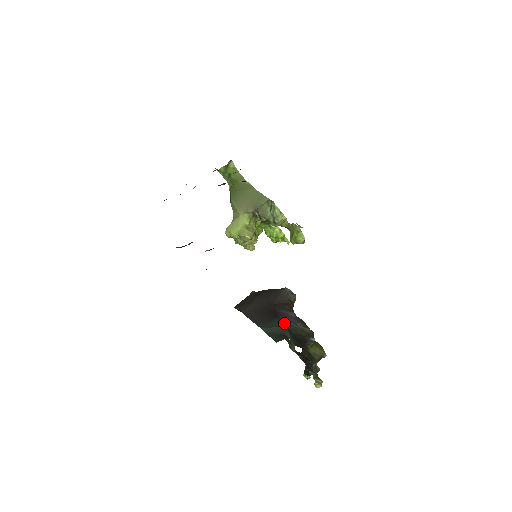
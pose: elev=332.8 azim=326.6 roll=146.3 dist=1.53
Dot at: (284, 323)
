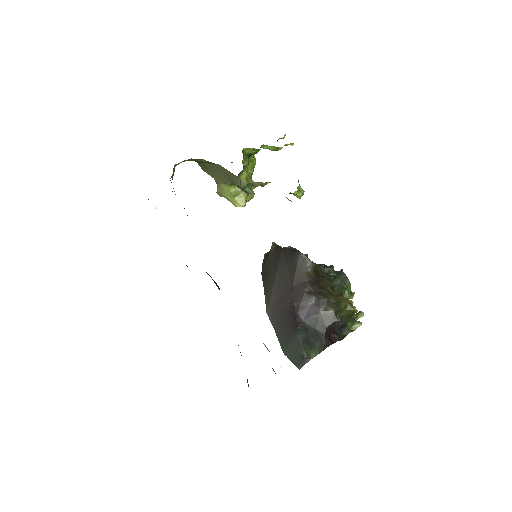
Dot at: (303, 337)
